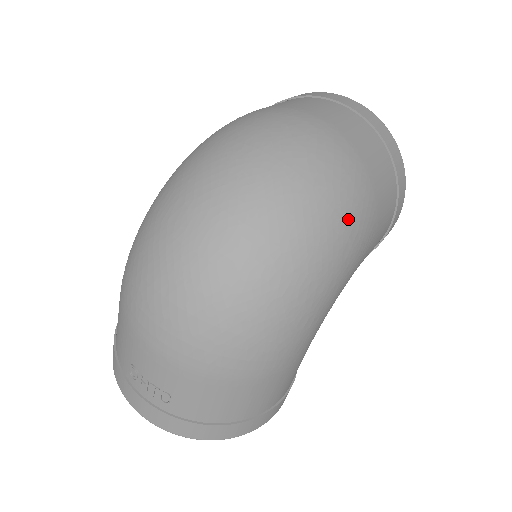
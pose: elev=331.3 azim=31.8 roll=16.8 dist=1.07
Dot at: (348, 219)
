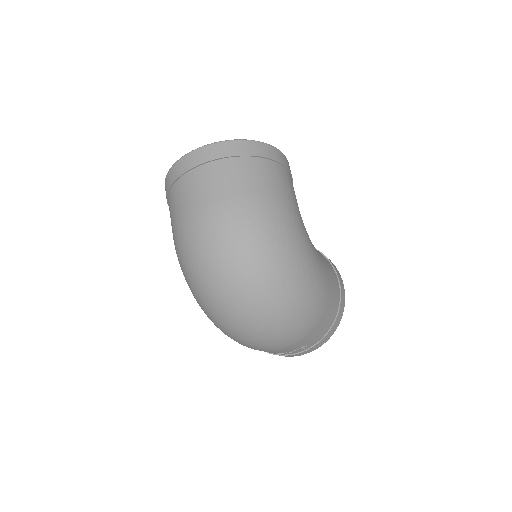
Dot at: (277, 231)
